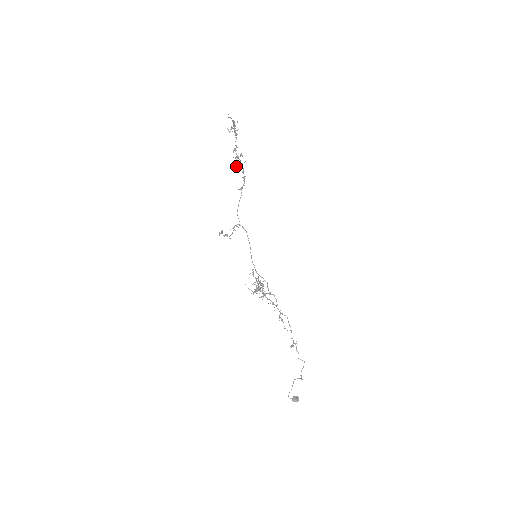
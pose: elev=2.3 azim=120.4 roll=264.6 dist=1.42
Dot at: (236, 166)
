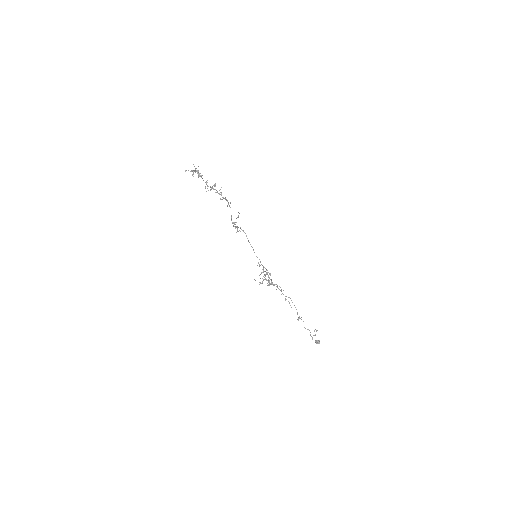
Dot at: occluded
